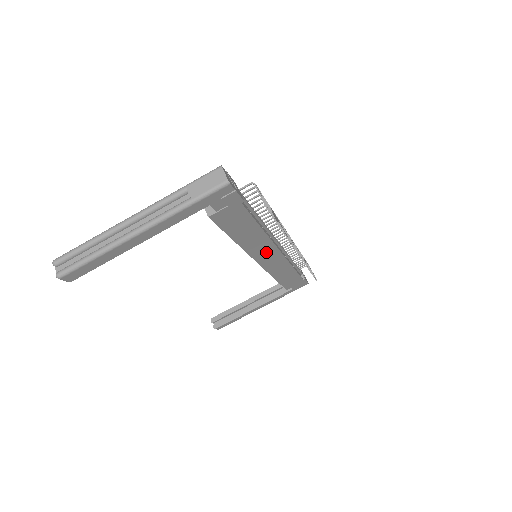
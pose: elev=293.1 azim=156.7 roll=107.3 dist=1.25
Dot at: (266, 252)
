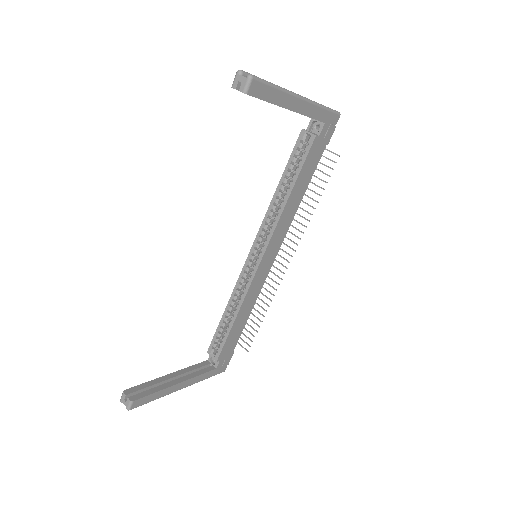
Dot at: (275, 245)
